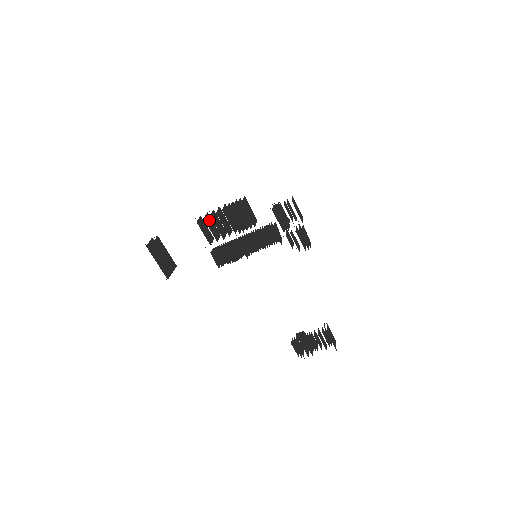
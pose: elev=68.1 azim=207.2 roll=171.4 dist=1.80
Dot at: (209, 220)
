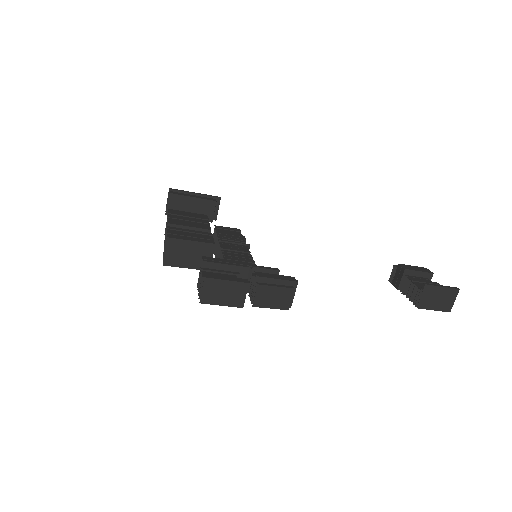
Dot at: occluded
